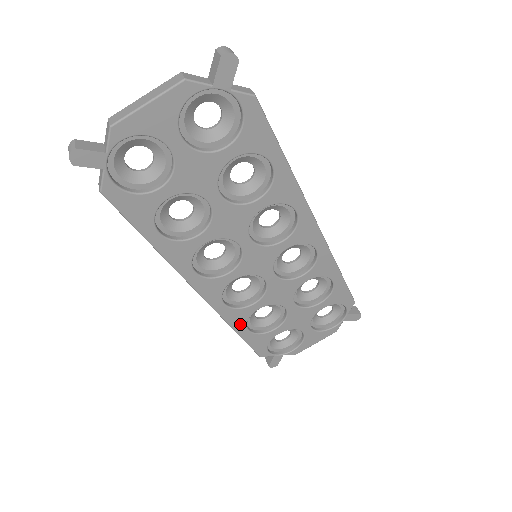
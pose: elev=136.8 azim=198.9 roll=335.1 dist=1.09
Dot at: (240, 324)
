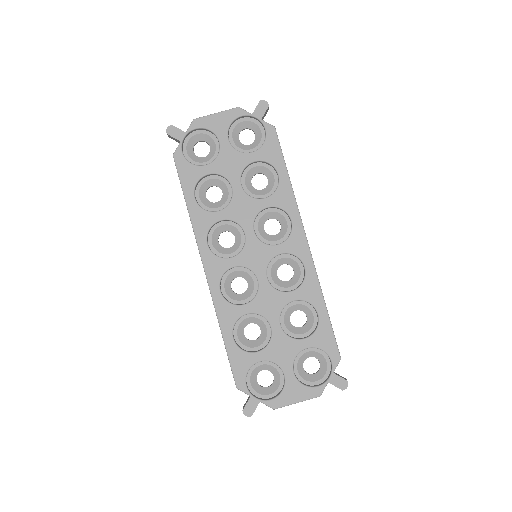
Dot at: (228, 325)
